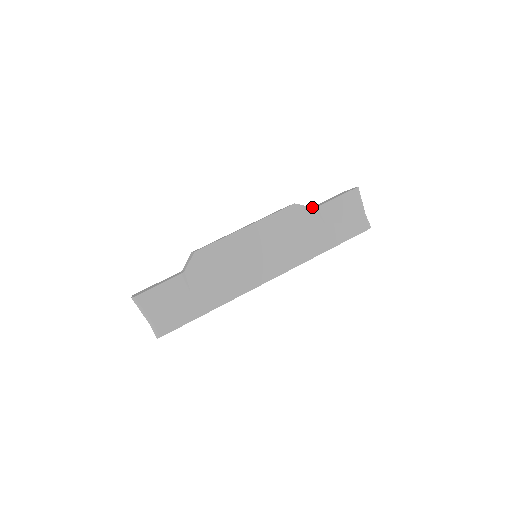
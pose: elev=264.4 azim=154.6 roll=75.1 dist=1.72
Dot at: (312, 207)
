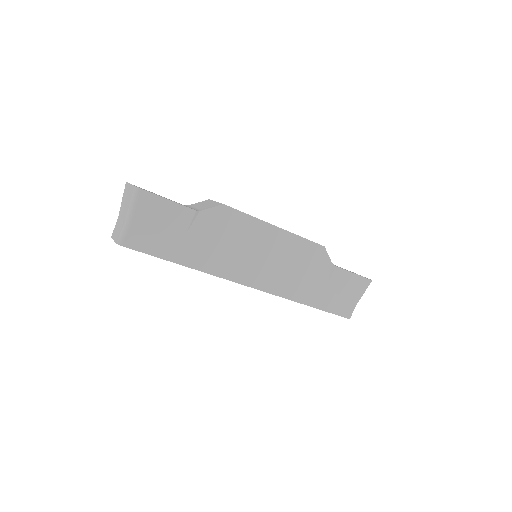
Dot at: occluded
